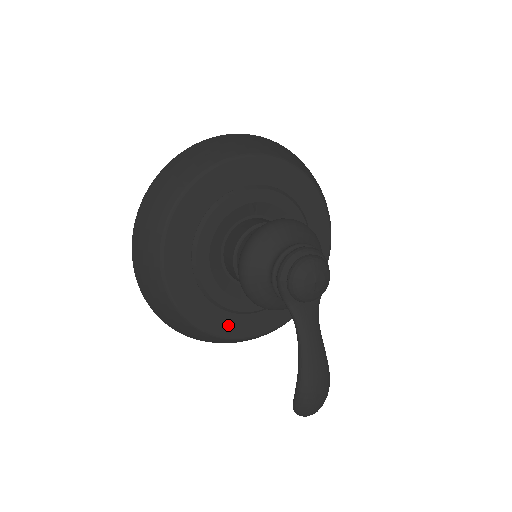
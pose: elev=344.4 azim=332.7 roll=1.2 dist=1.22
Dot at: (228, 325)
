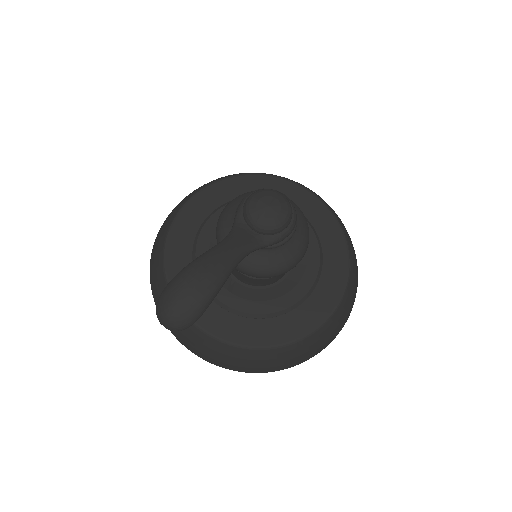
Dot at: occluded
